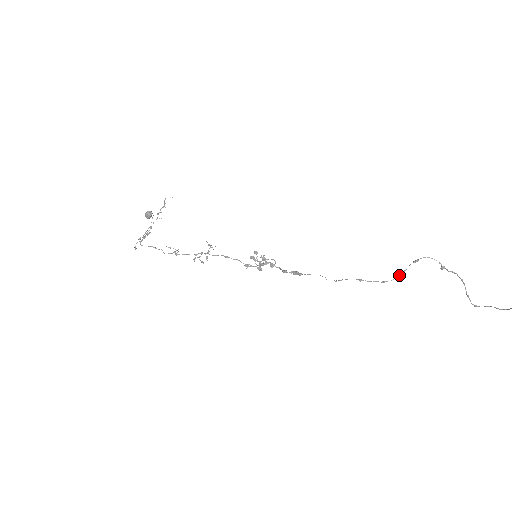
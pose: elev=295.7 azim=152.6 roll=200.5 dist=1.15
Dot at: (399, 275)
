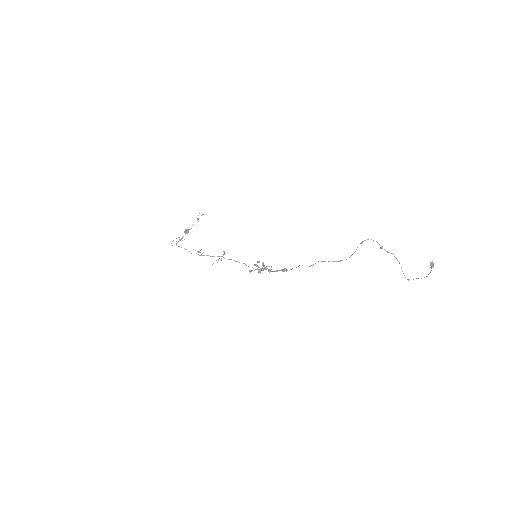
Dot at: (351, 255)
